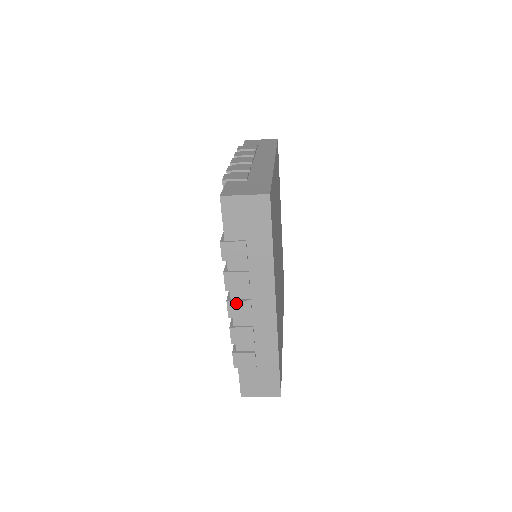
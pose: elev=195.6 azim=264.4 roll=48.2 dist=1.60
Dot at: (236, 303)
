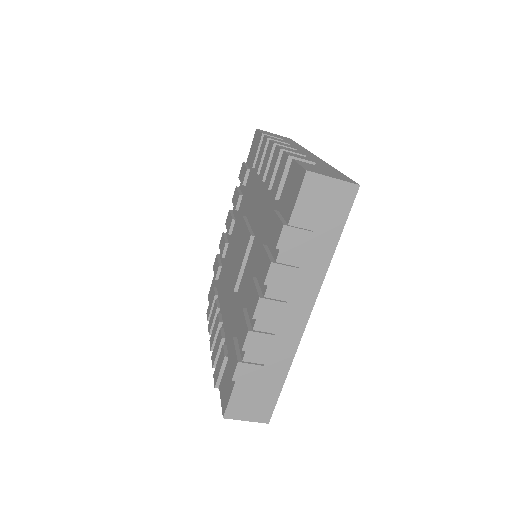
Dot at: (269, 302)
